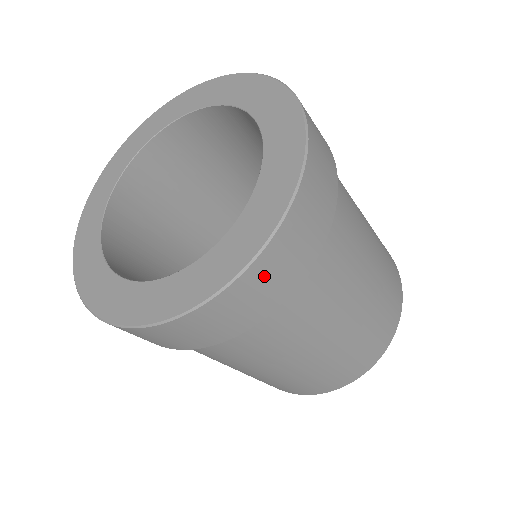
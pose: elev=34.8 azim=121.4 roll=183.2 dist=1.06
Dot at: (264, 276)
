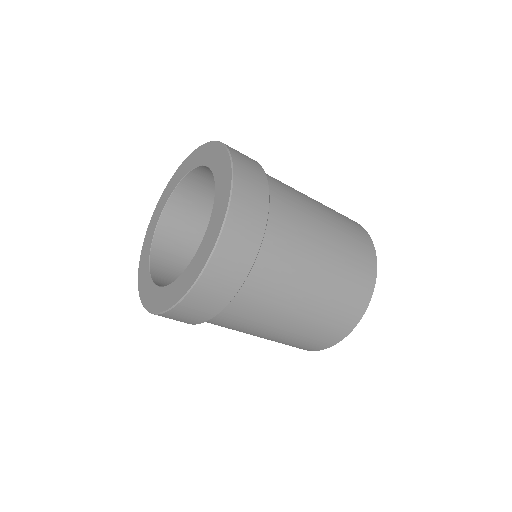
Dot at: (245, 180)
